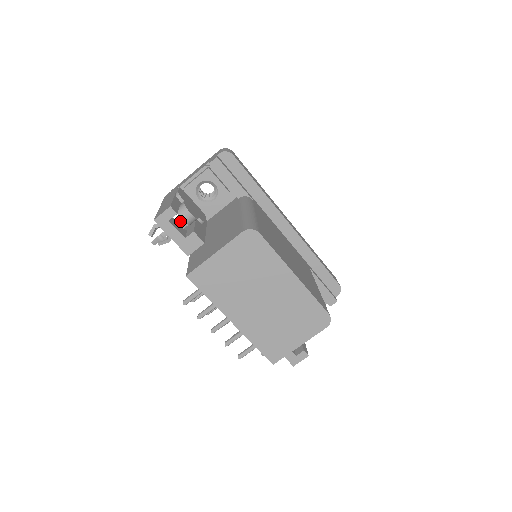
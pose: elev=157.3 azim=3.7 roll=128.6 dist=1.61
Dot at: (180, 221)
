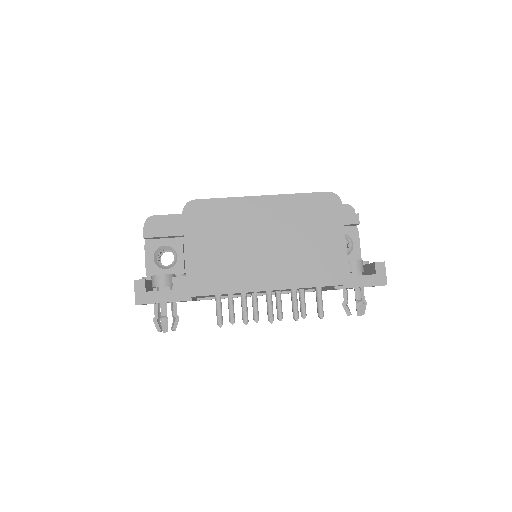
Dot at: (162, 289)
